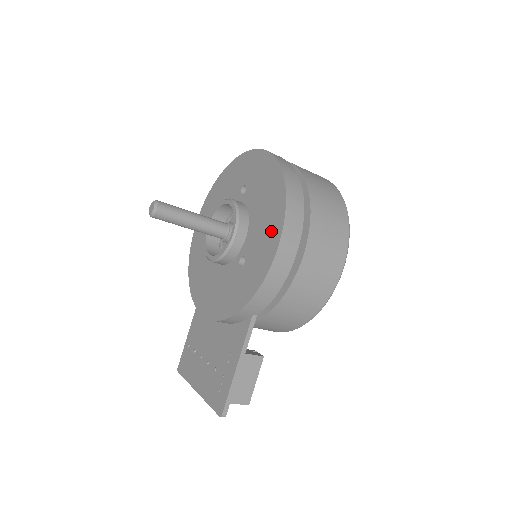
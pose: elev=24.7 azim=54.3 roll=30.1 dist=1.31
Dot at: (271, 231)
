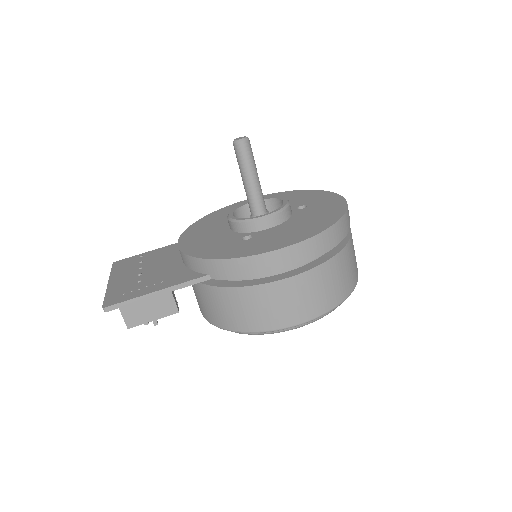
Dot at: (290, 237)
